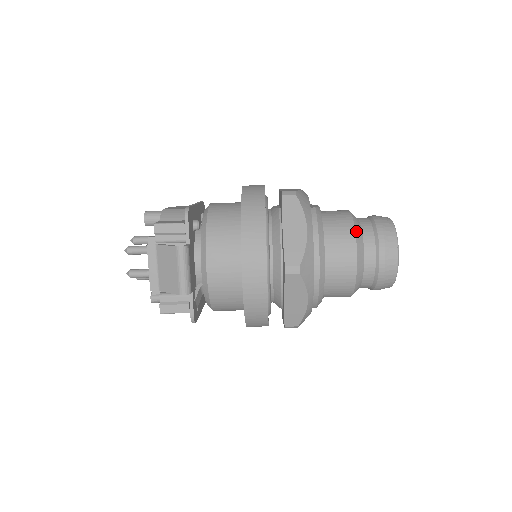
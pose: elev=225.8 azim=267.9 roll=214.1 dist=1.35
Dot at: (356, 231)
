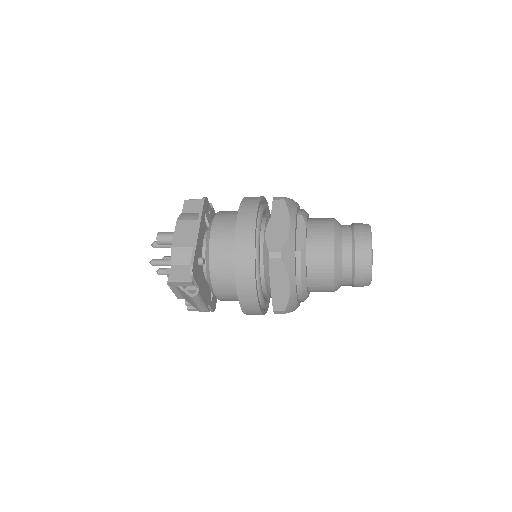
Dot at: (335, 269)
